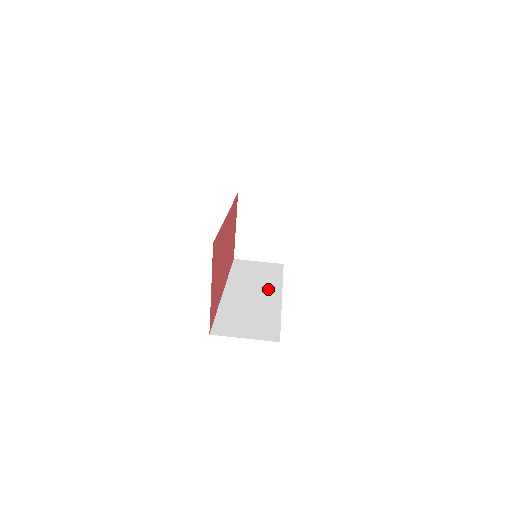
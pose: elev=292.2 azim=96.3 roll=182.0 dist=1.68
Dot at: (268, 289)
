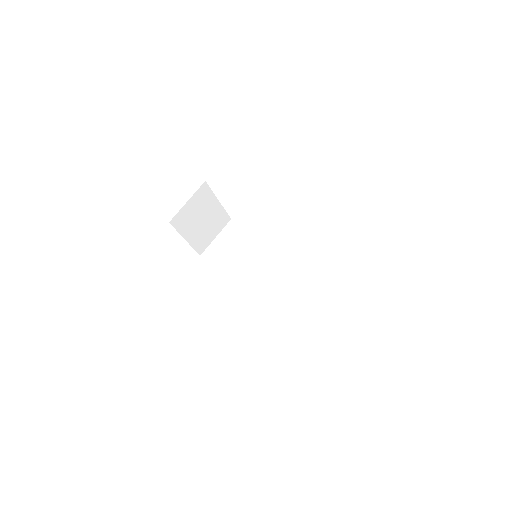
Dot at: (266, 256)
